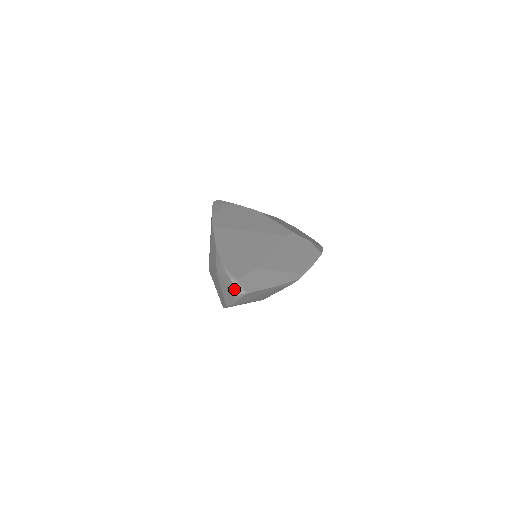
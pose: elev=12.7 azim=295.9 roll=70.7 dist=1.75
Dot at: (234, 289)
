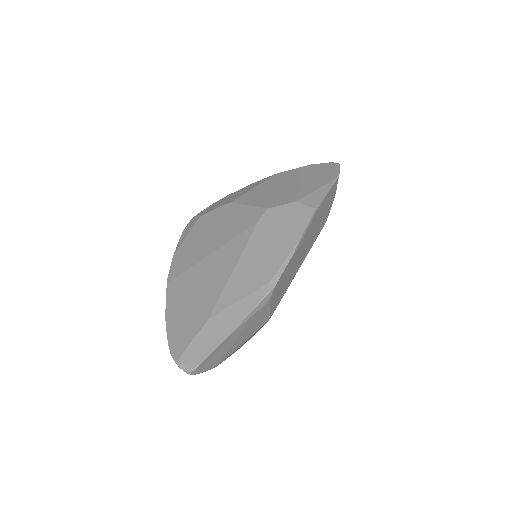
Dot at: (184, 369)
